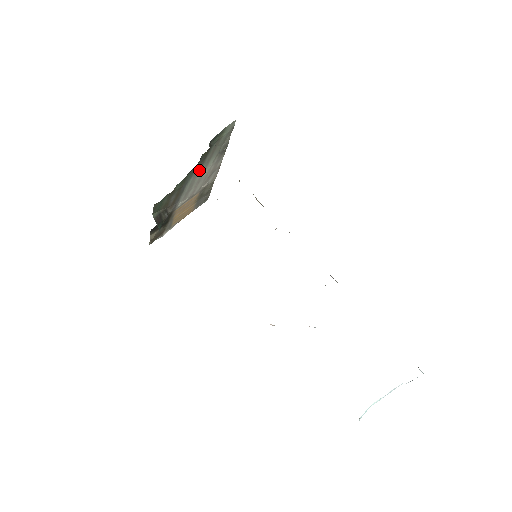
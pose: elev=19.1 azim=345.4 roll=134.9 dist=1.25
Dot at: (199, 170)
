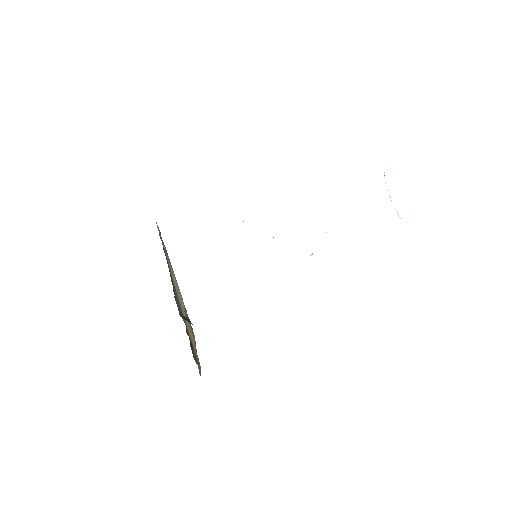
Dot at: (171, 273)
